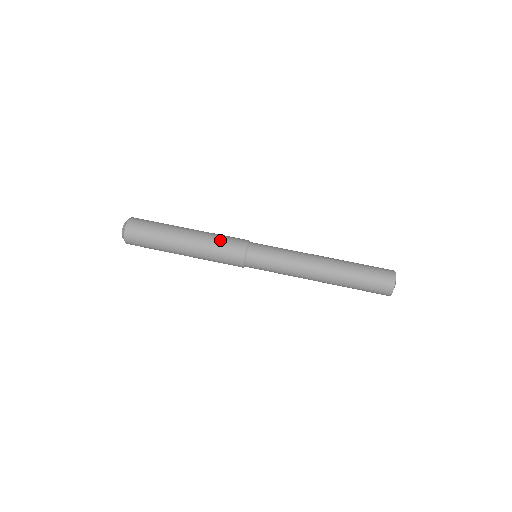
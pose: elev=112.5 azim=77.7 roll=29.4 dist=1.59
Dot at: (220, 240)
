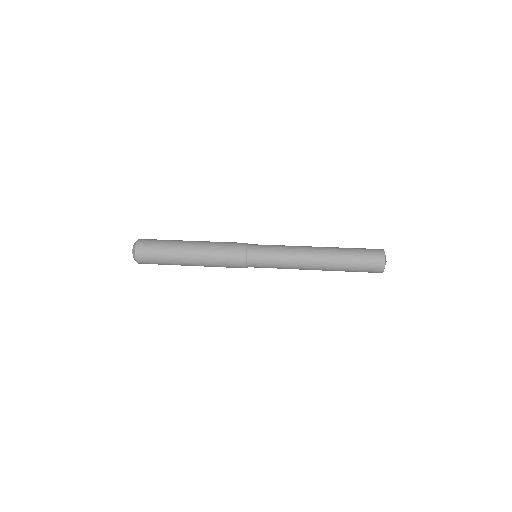
Dot at: occluded
